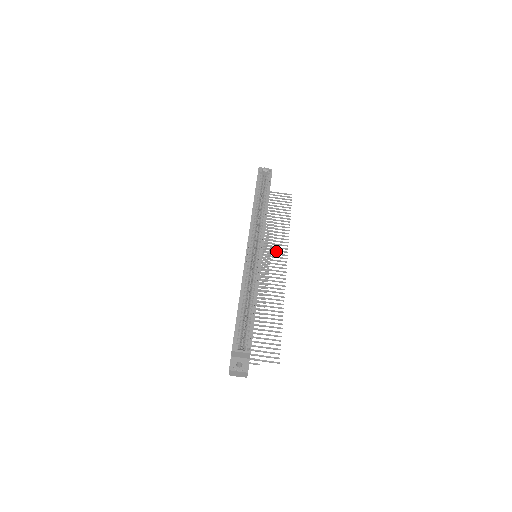
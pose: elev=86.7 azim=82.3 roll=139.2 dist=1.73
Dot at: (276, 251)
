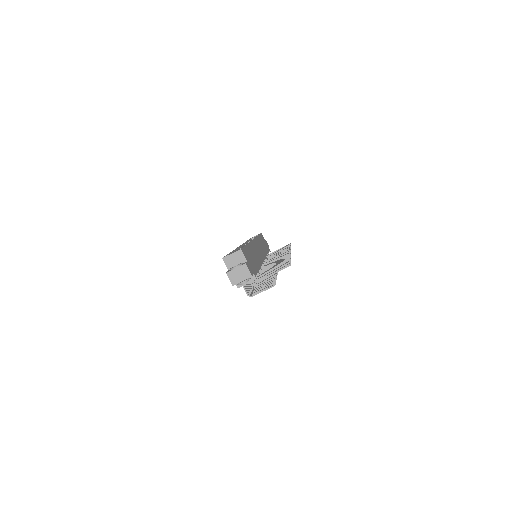
Dot at: occluded
